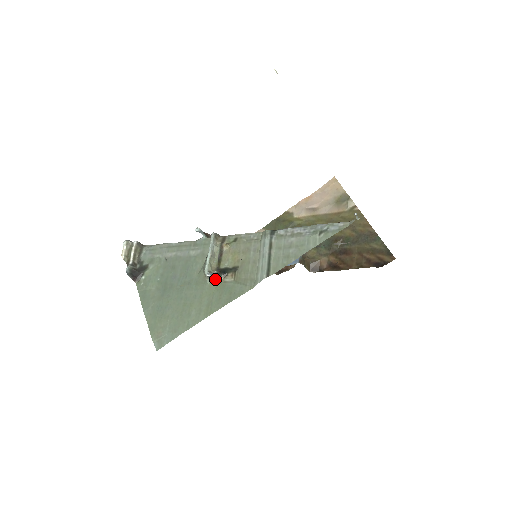
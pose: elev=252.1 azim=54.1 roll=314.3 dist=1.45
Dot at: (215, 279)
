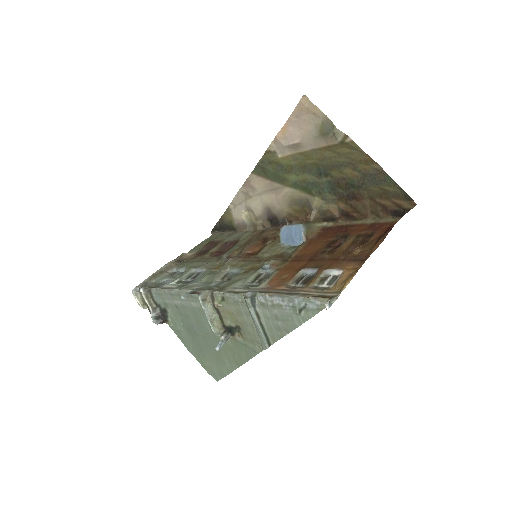
Dot at: occluded
